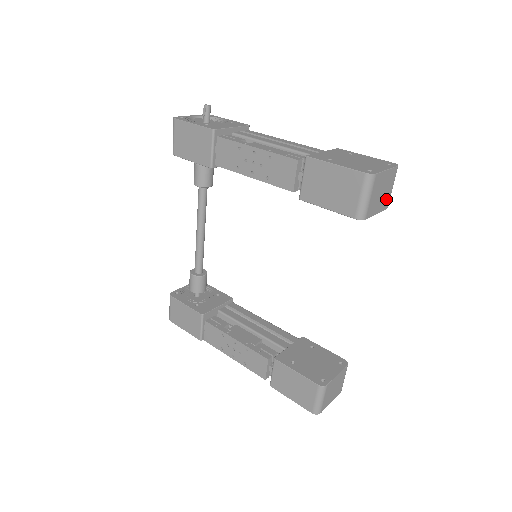
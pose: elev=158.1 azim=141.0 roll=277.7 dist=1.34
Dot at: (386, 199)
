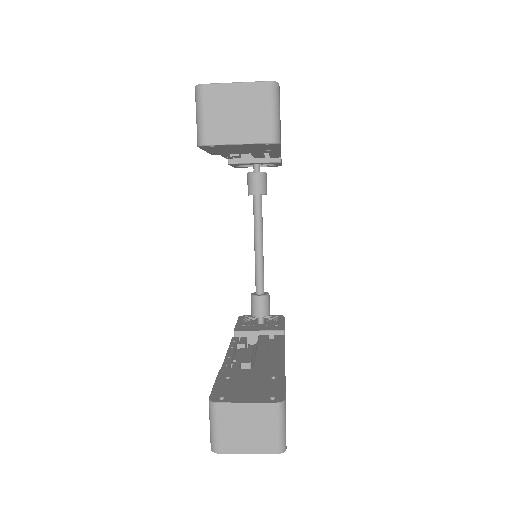
Dot at: (258, 127)
